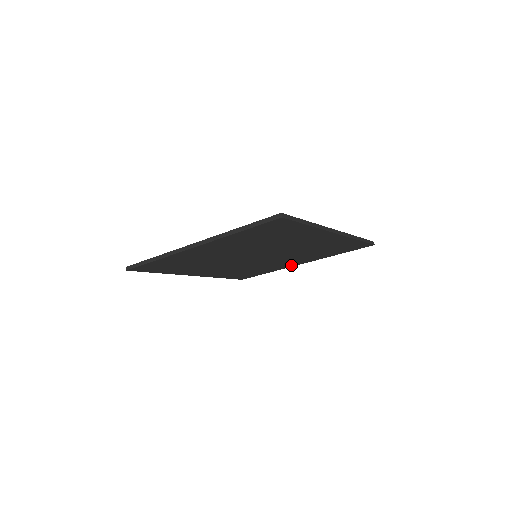
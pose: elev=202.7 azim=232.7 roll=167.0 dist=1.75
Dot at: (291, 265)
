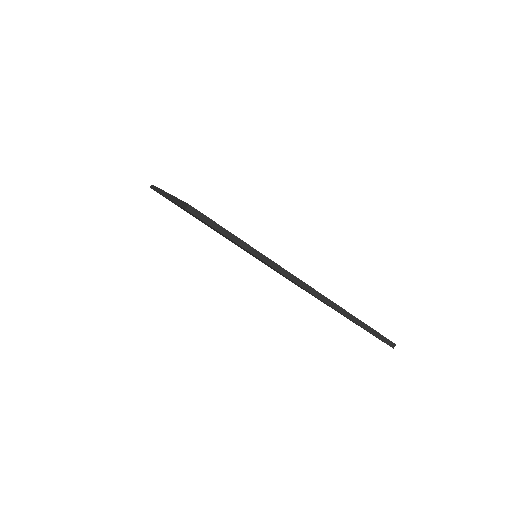
Dot at: occluded
